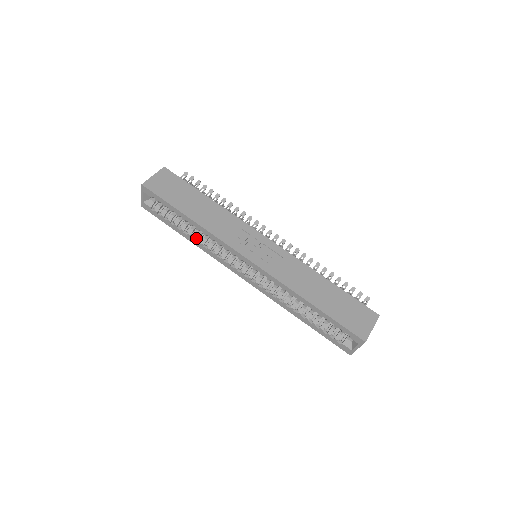
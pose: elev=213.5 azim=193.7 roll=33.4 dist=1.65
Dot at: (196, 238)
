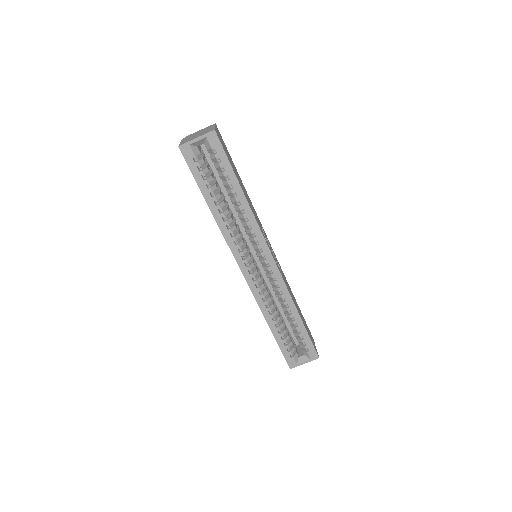
Dot at: (225, 214)
